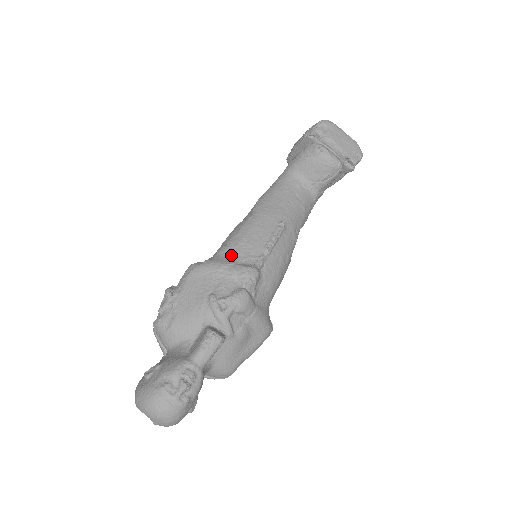
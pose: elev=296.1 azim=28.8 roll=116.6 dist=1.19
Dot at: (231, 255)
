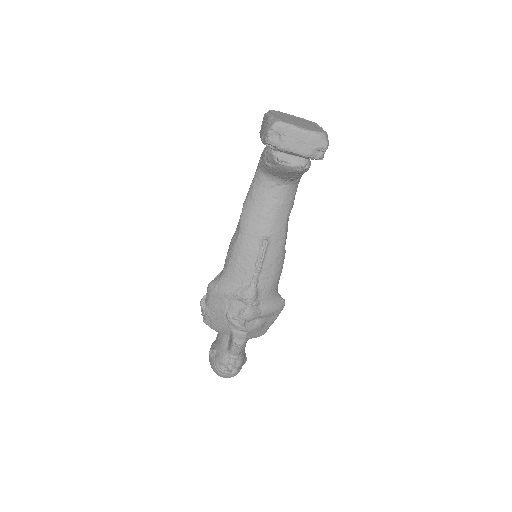
Dot at: (232, 279)
